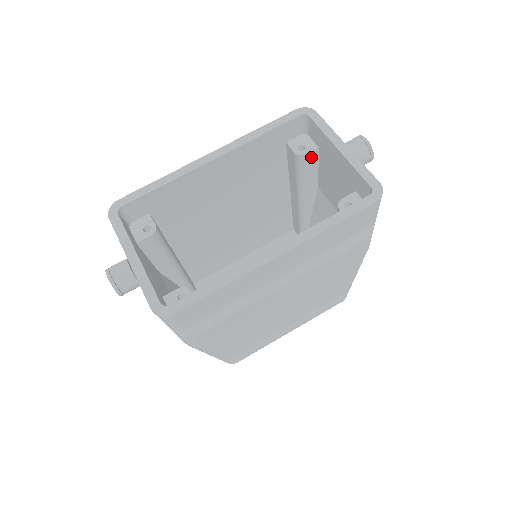
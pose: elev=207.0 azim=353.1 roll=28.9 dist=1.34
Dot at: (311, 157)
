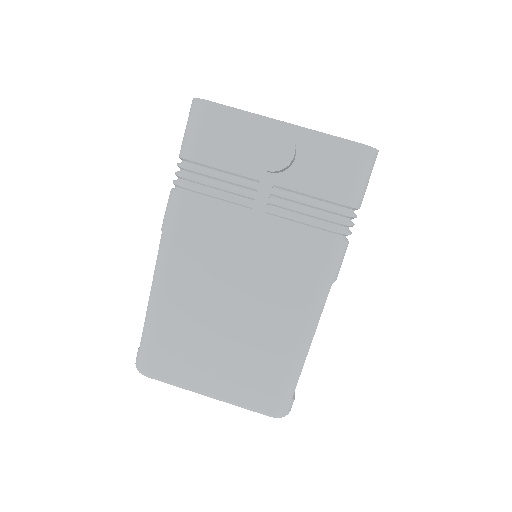
Dot at: occluded
